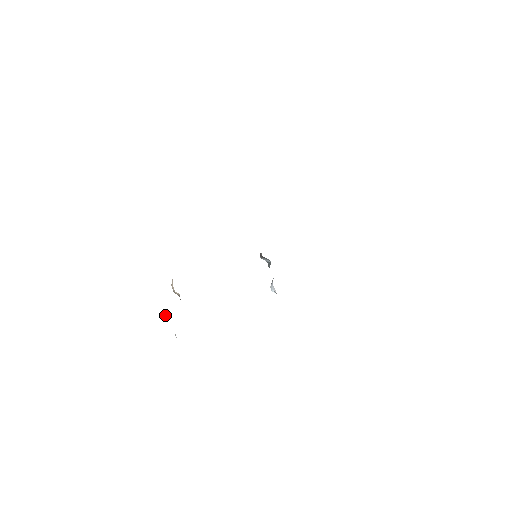
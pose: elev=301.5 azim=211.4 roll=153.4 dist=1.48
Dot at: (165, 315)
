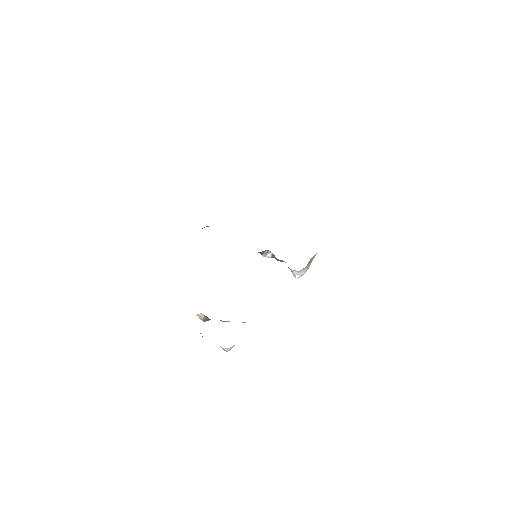
Dot at: occluded
